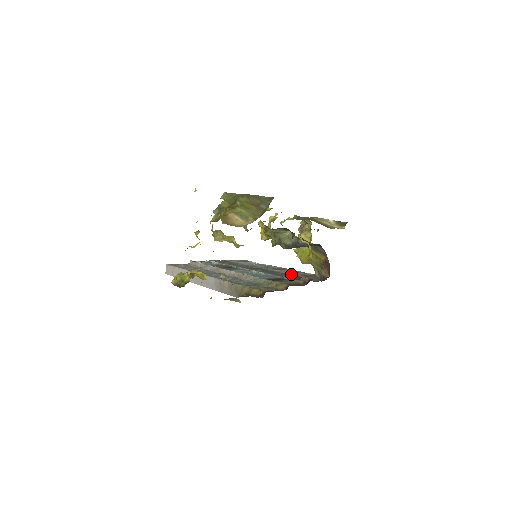
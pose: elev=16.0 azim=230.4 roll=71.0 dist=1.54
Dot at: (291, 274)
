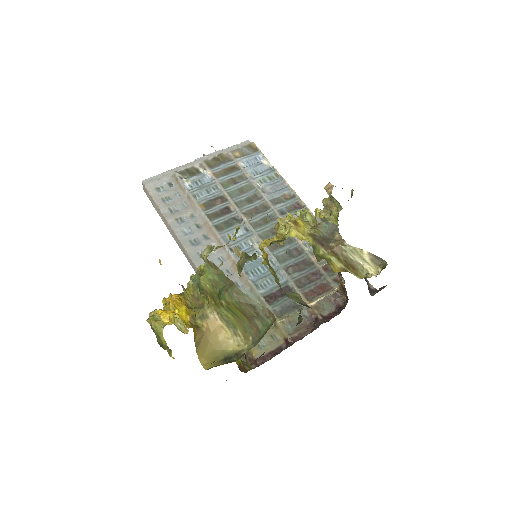
Dot at: (303, 251)
